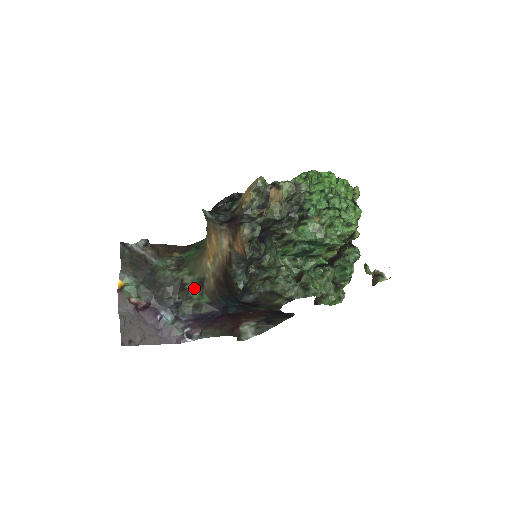
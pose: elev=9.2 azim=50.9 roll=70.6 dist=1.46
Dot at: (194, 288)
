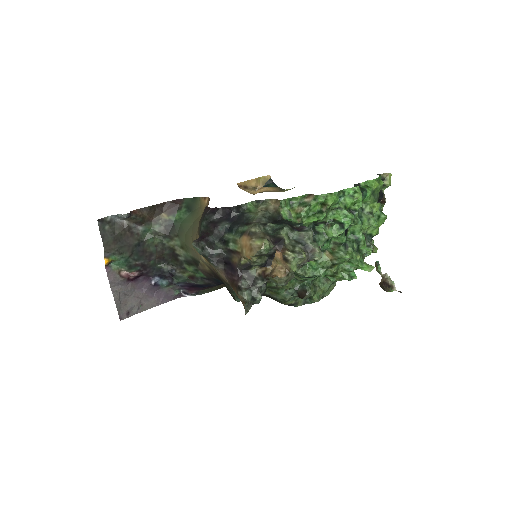
Dot at: (188, 262)
